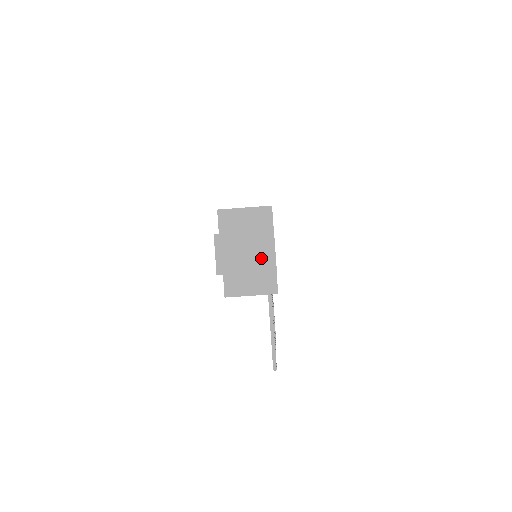
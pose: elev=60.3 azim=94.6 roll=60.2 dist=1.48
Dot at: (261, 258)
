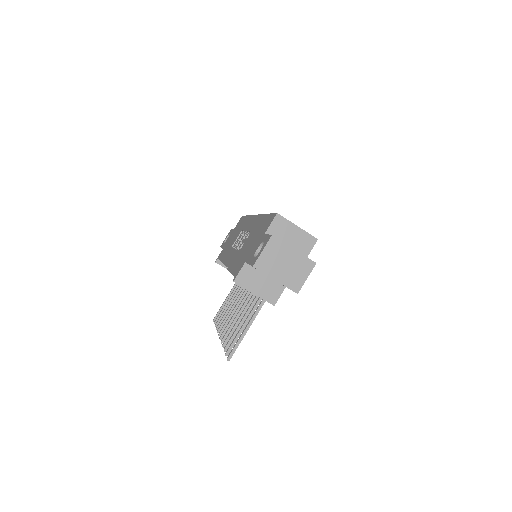
Dot at: (293, 277)
